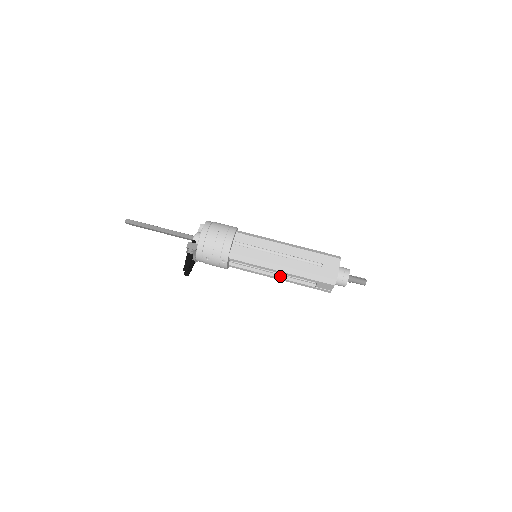
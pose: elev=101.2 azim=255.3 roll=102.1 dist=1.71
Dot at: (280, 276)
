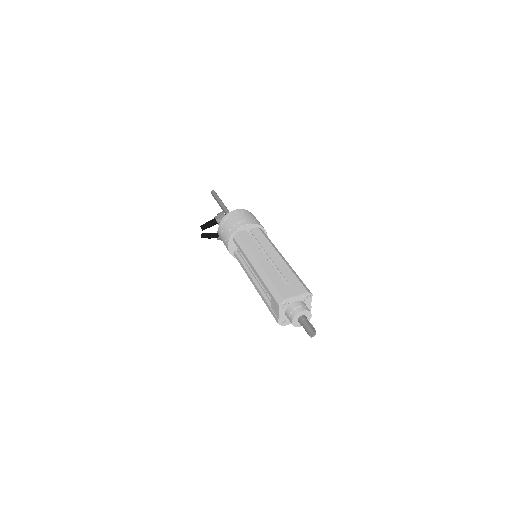
Dot at: (256, 282)
